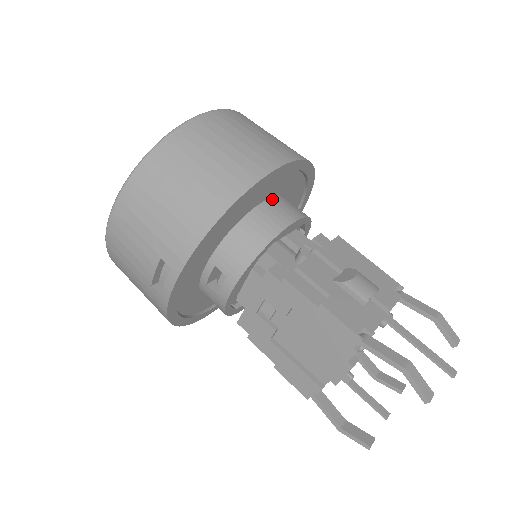
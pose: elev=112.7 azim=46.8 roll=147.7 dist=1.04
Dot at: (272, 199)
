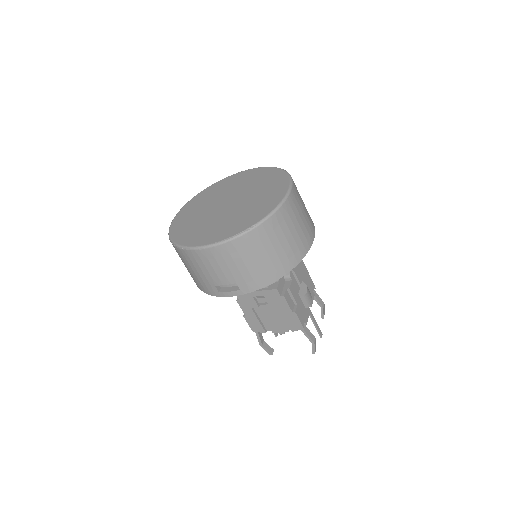
Dot at: occluded
